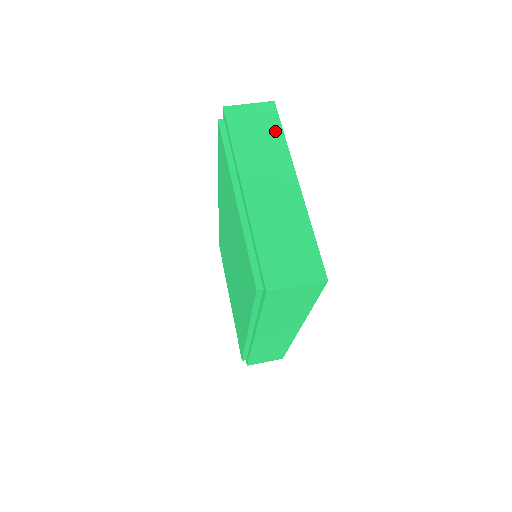
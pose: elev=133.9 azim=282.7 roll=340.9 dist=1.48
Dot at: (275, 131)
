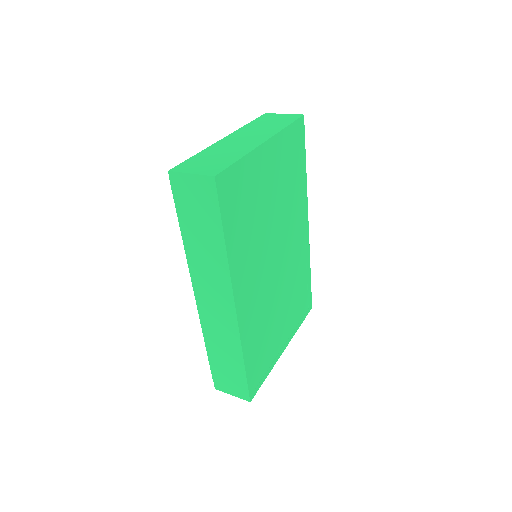
Dot at: (284, 123)
